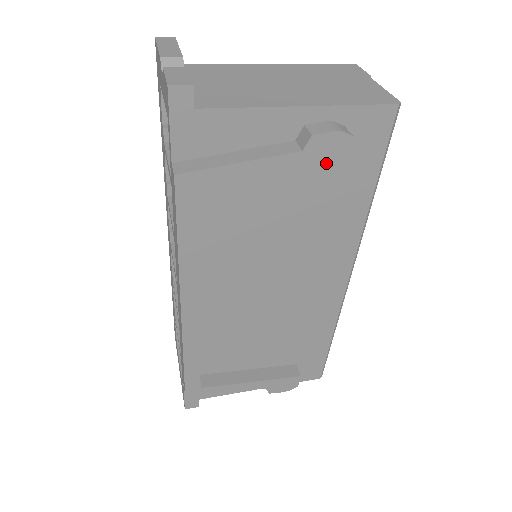
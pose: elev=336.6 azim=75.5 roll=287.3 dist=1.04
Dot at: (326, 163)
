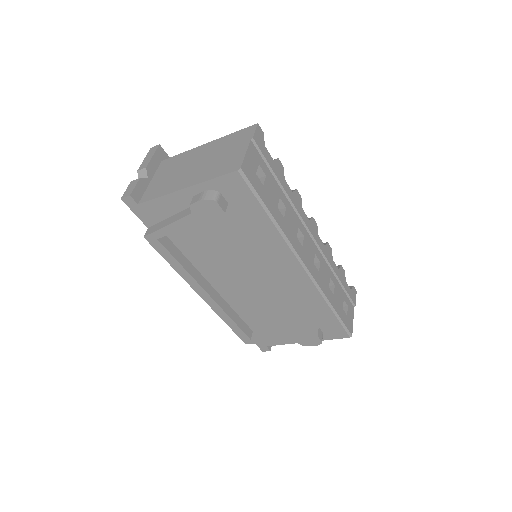
Dot at: (210, 216)
